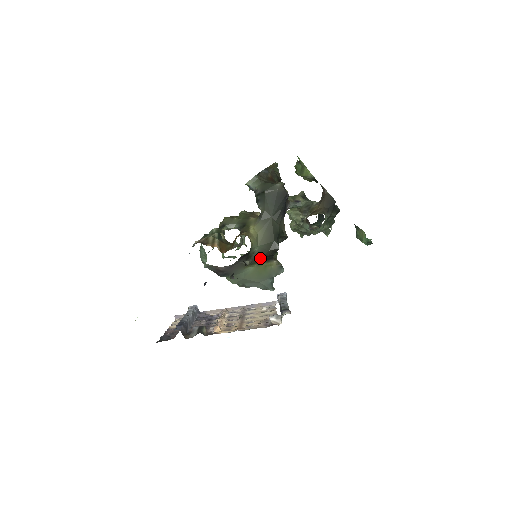
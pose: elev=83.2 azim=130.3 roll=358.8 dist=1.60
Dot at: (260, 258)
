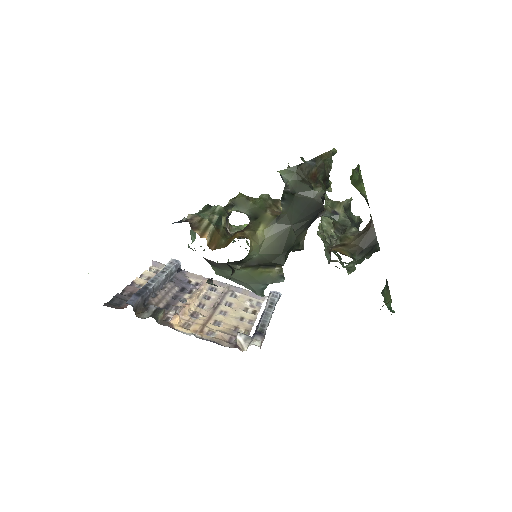
Dot at: (257, 264)
